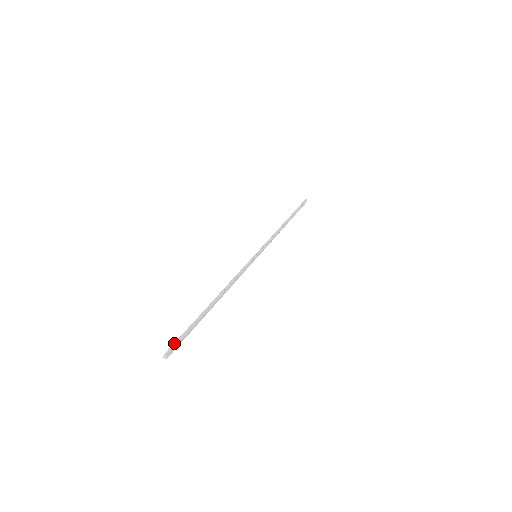
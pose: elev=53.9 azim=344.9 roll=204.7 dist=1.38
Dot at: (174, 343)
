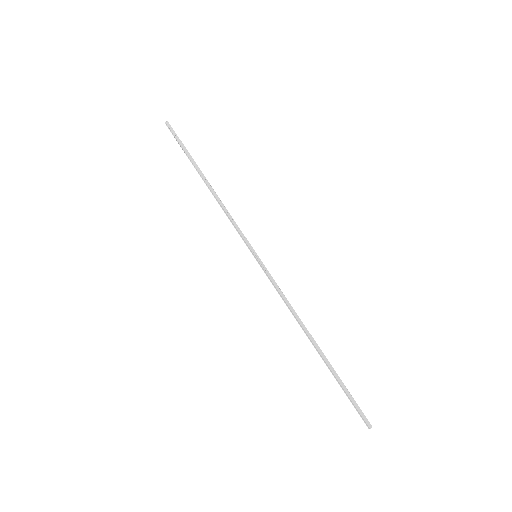
Dot at: (359, 413)
